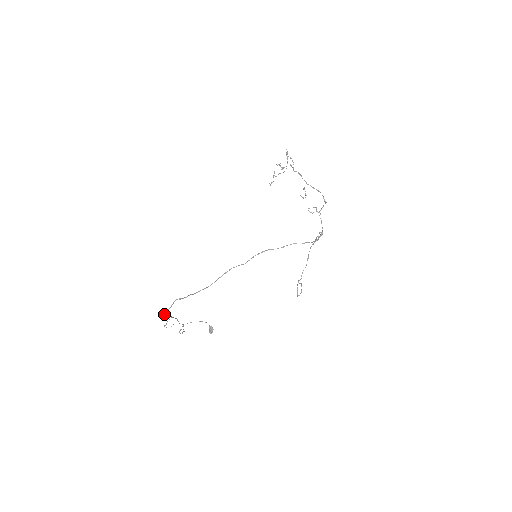
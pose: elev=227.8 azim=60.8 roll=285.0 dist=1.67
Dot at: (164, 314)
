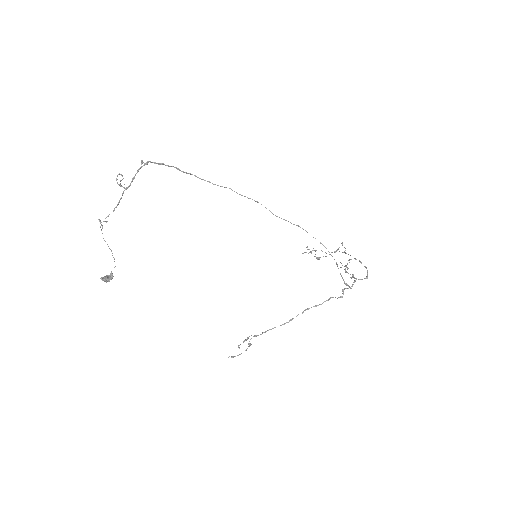
Dot at: occluded
